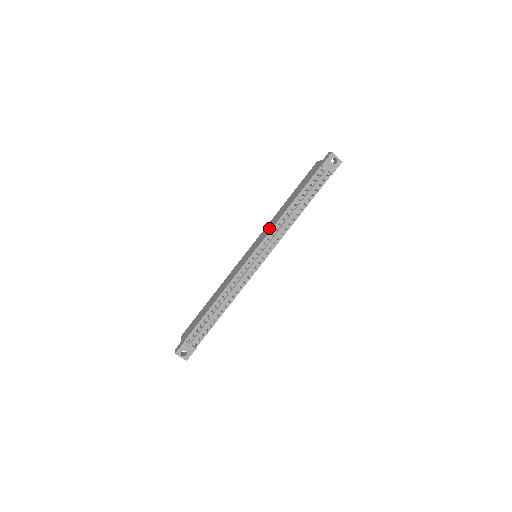
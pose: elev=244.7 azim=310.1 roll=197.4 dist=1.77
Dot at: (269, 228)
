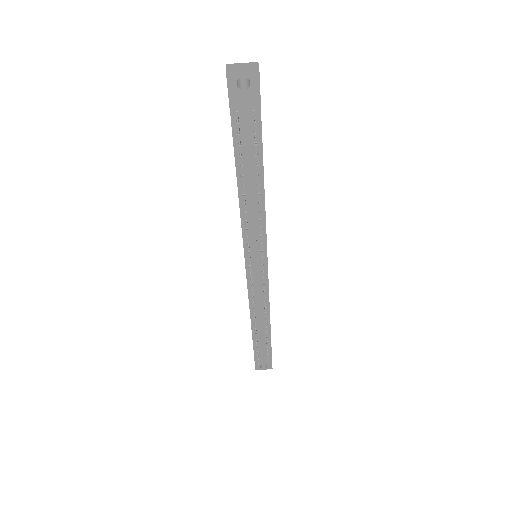
Dot at: occluded
